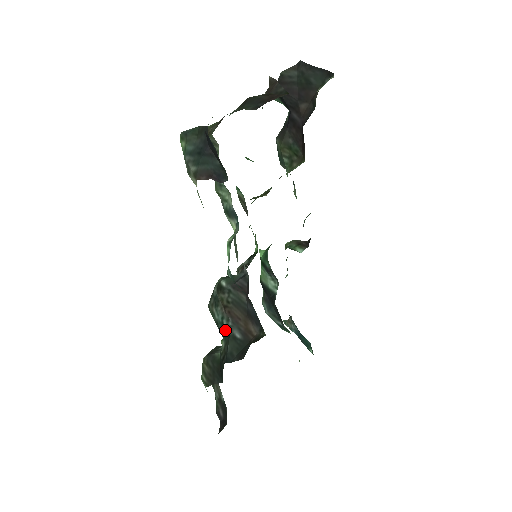
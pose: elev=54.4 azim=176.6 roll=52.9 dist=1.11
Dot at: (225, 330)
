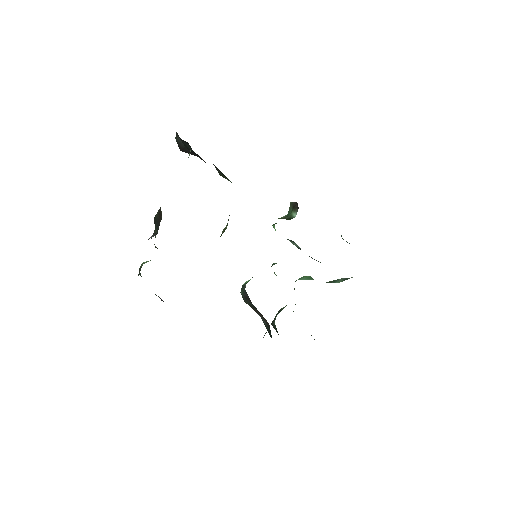
Dot at: occluded
